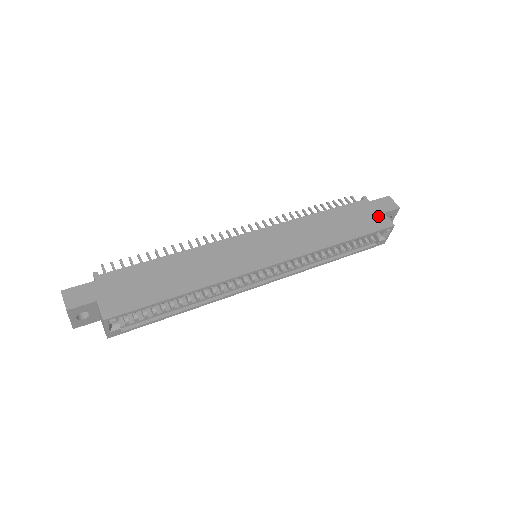
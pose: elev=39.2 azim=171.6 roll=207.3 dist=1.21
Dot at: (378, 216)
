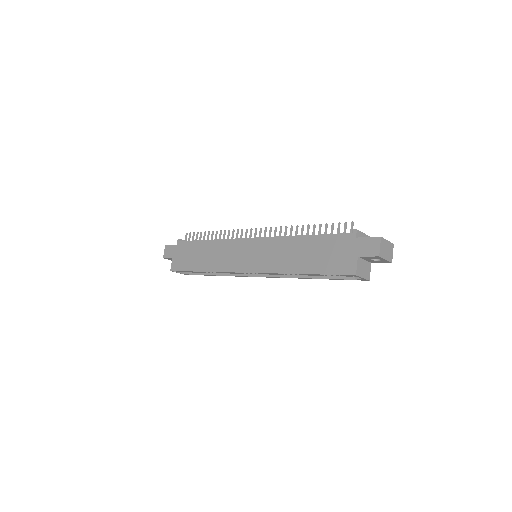
Dot at: (349, 258)
